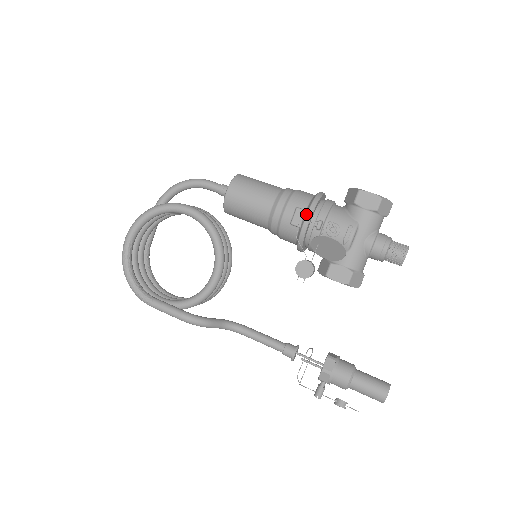
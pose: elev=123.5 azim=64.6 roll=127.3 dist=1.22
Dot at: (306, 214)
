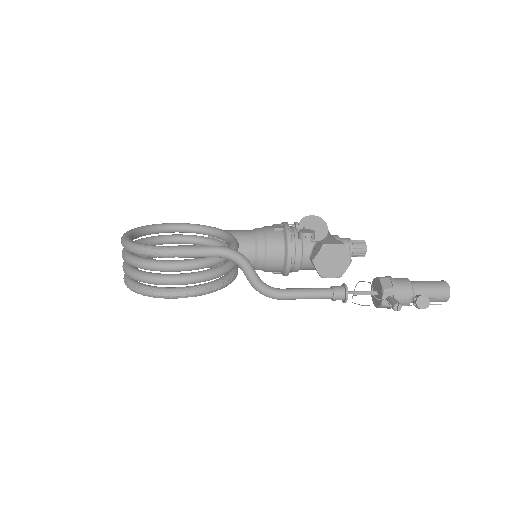
Dot at: (283, 222)
